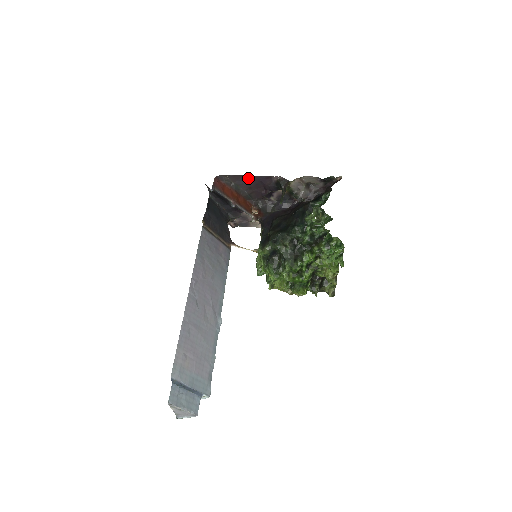
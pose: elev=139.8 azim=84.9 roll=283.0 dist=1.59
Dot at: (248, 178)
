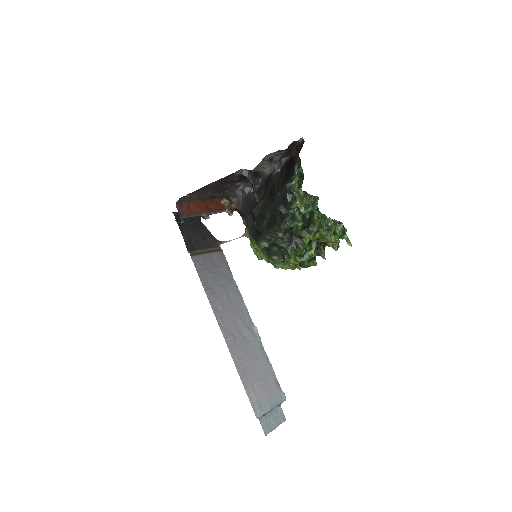
Dot at: (208, 186)
